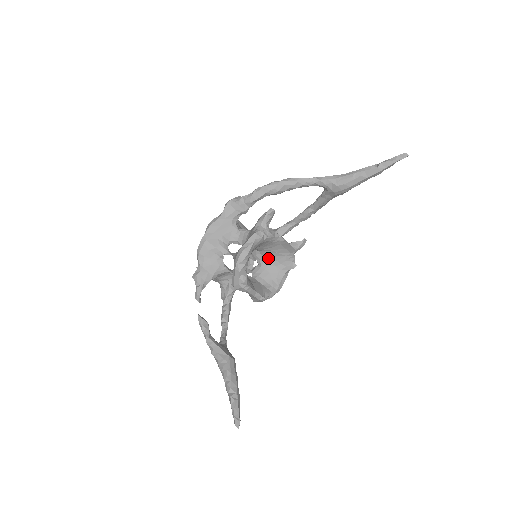
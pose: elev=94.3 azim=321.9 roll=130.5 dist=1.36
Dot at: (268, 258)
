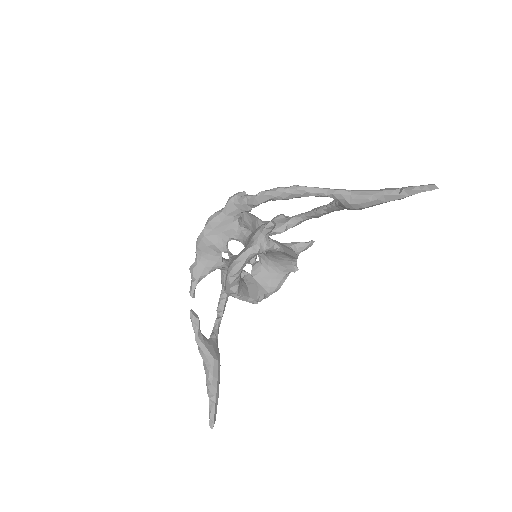
Dot at: (269, 259)
